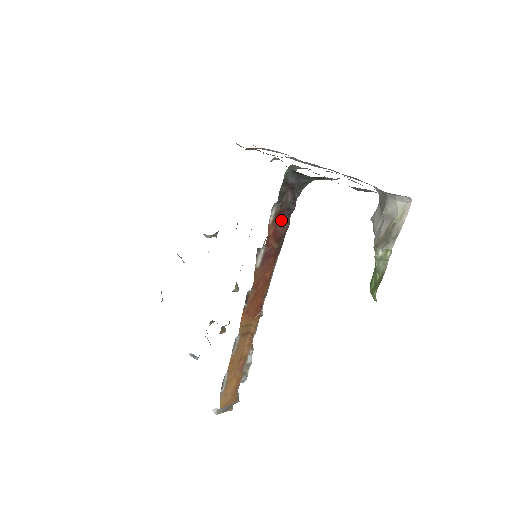
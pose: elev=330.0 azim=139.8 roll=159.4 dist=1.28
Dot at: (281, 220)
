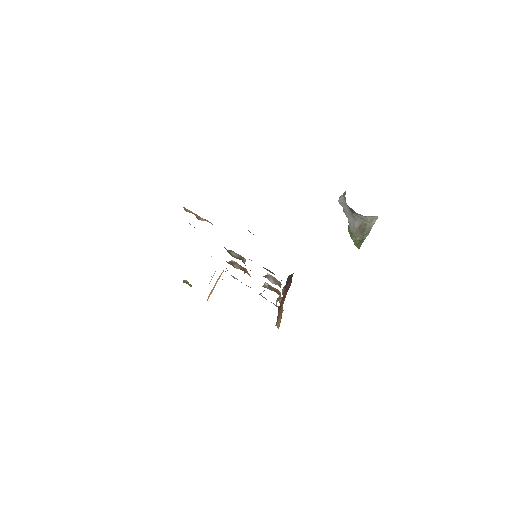
Dot at: occluded
